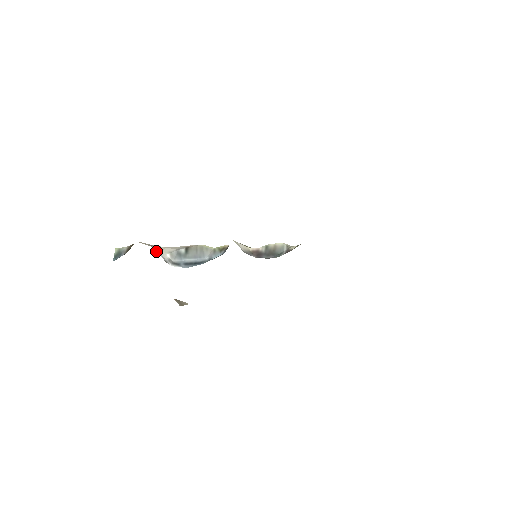
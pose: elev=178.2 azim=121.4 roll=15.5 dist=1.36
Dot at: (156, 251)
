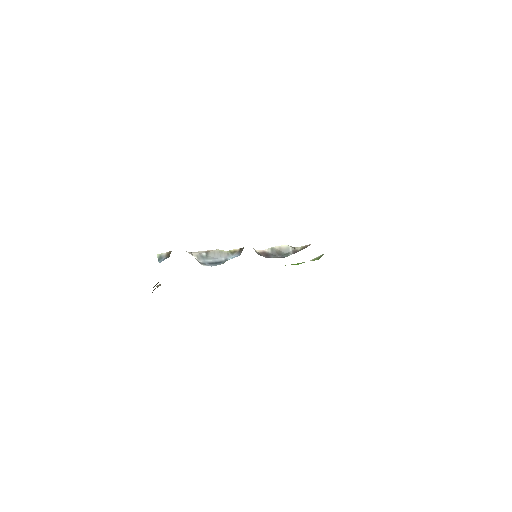
Dot at: occluded
